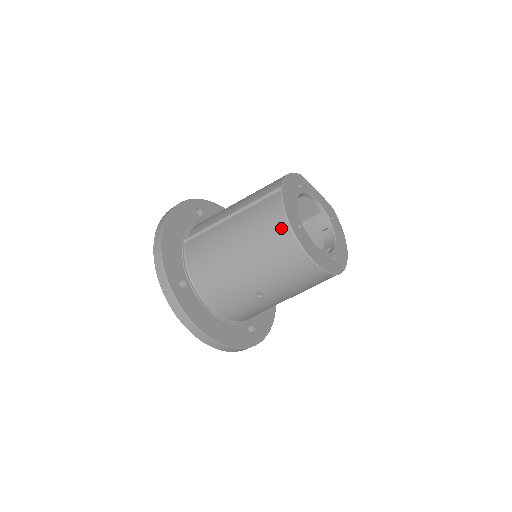
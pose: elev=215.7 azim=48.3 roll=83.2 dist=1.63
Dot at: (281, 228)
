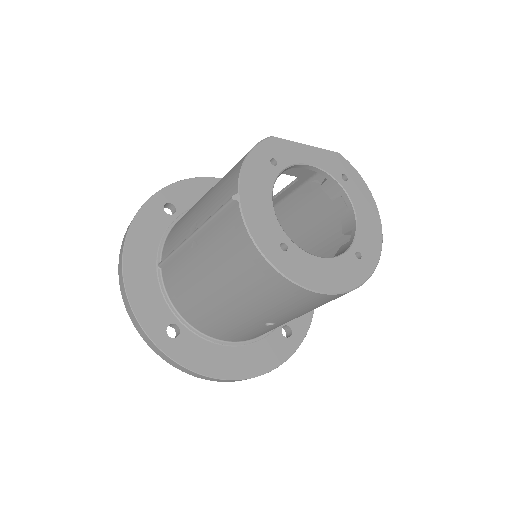
Dot at: (256, 263)
